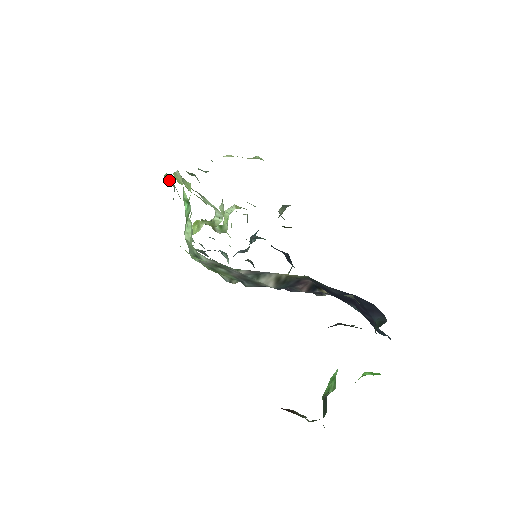
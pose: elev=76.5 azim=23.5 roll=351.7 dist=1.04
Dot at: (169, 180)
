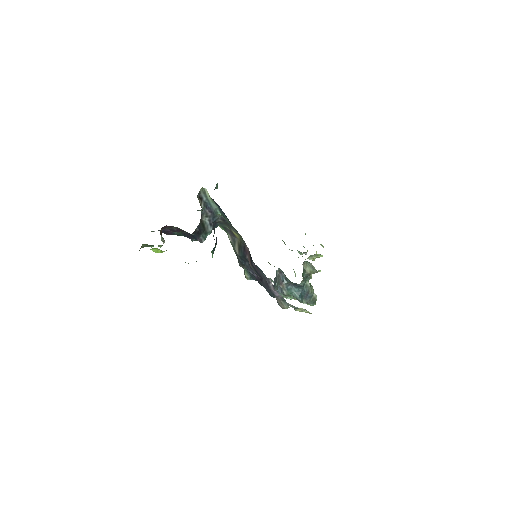
Dot at: occluded
